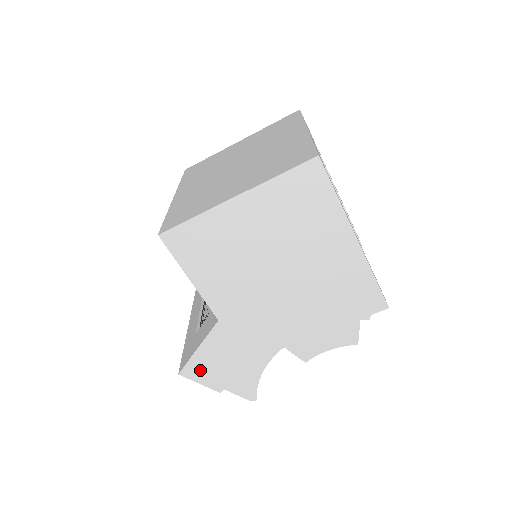
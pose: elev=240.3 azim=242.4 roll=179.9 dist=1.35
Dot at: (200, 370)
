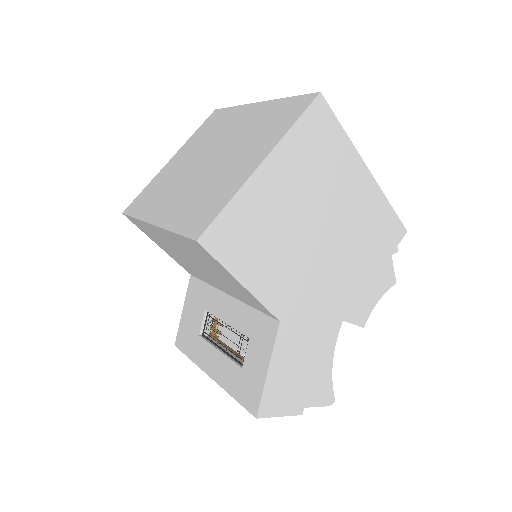
Dot at: (276, 398)
